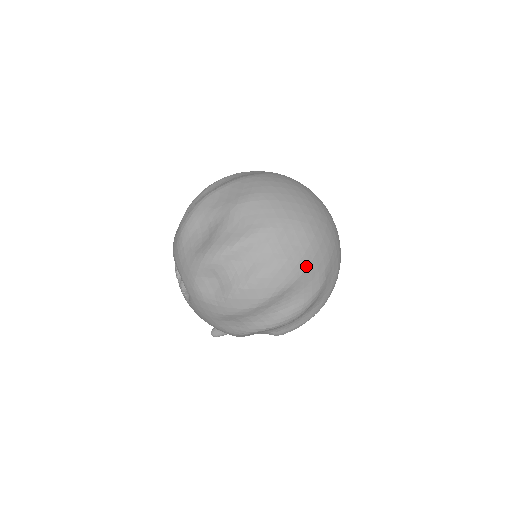
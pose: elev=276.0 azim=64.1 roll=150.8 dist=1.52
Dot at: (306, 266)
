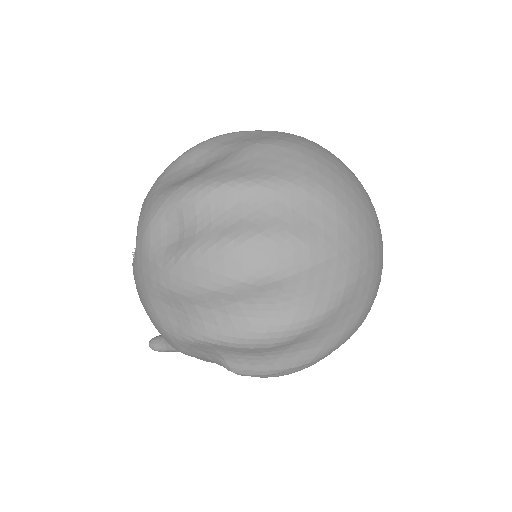
Dot at: (318, 261)
